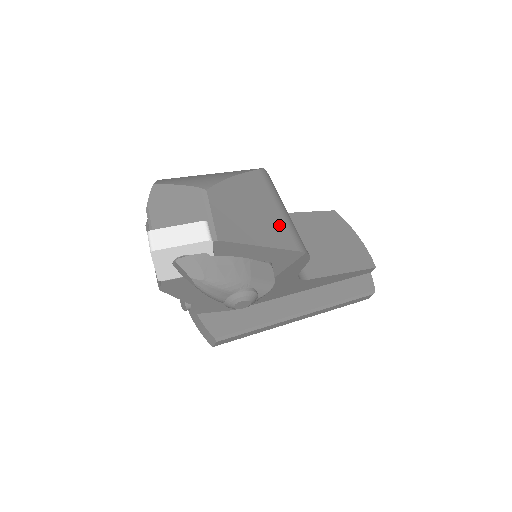
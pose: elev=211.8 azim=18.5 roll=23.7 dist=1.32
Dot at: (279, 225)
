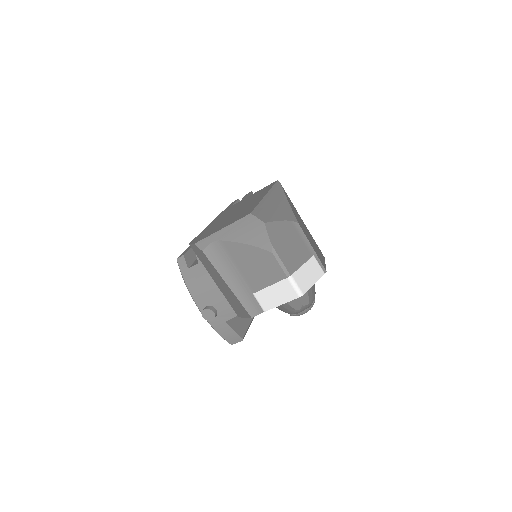
Dot at: (312, 238)
